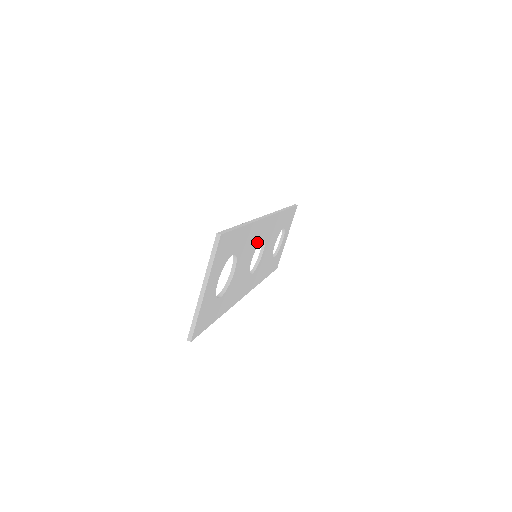
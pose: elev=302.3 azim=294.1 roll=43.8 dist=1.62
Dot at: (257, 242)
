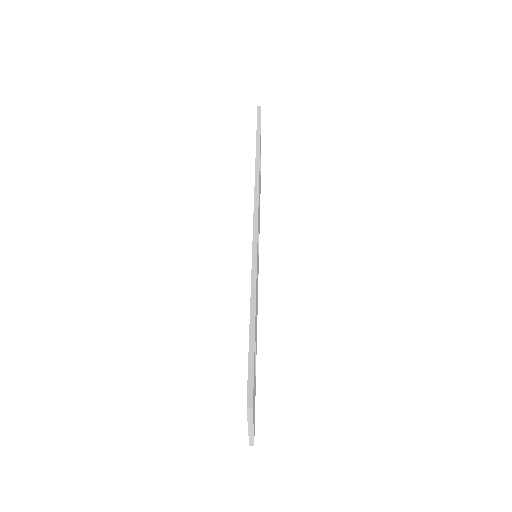
Dot at: occluded
